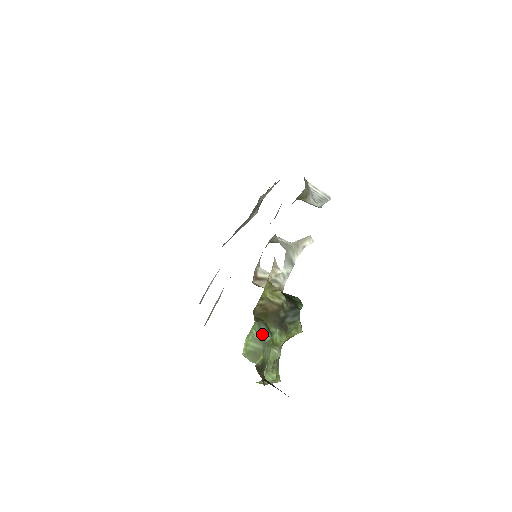
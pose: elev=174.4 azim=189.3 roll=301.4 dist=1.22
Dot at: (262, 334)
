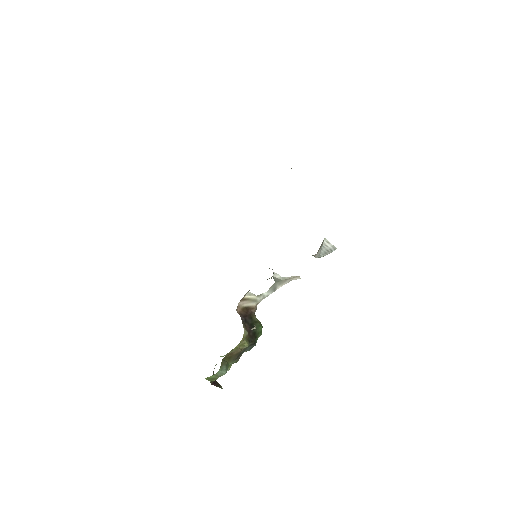
Dot at: (221, 373)
